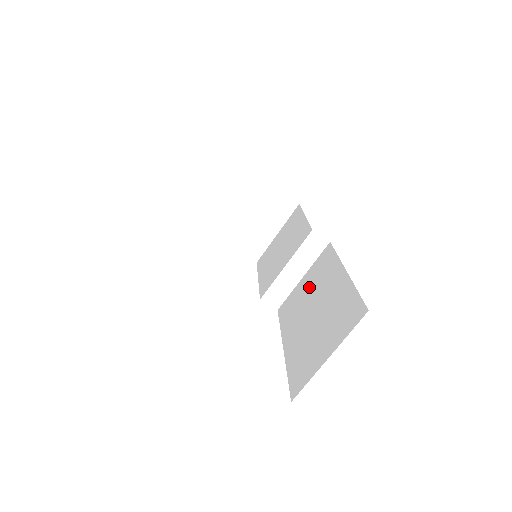
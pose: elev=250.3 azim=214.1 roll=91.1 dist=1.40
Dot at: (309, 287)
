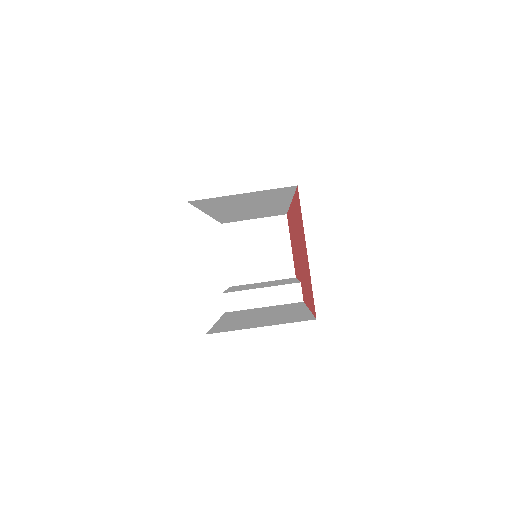
Dot at: (267, 309)
